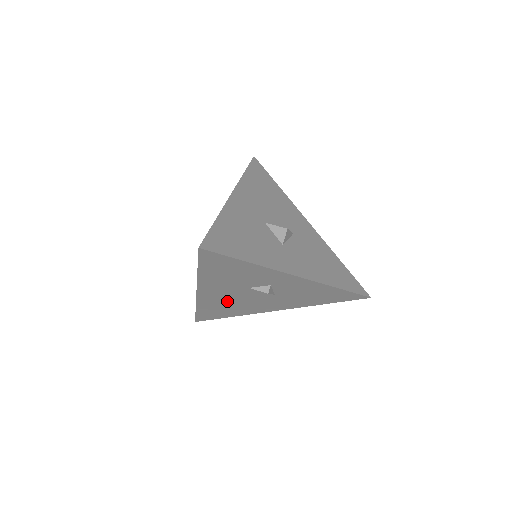
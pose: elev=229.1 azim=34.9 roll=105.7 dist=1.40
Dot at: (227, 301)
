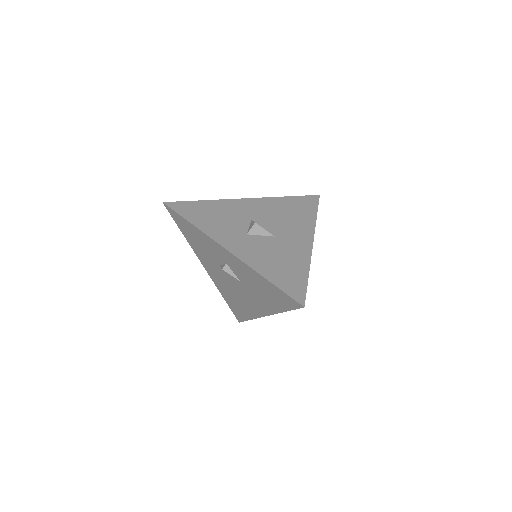
Dot at: (227, 287)
